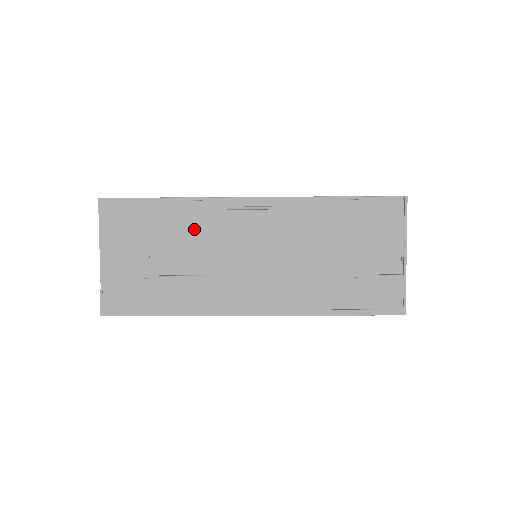
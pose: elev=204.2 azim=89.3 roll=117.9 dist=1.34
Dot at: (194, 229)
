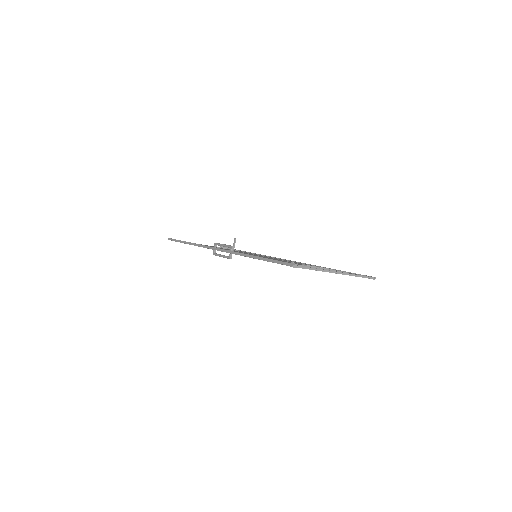
Dot at: occluded
